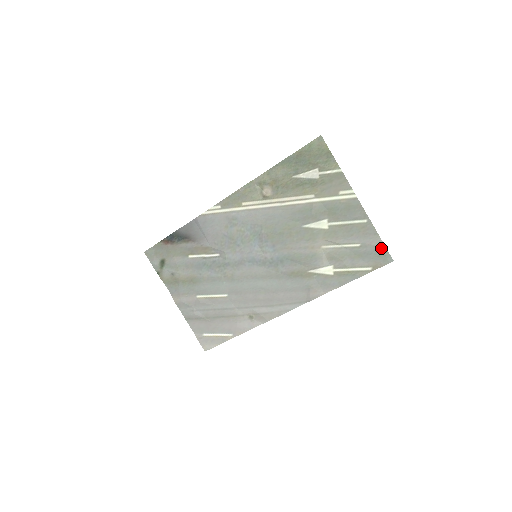
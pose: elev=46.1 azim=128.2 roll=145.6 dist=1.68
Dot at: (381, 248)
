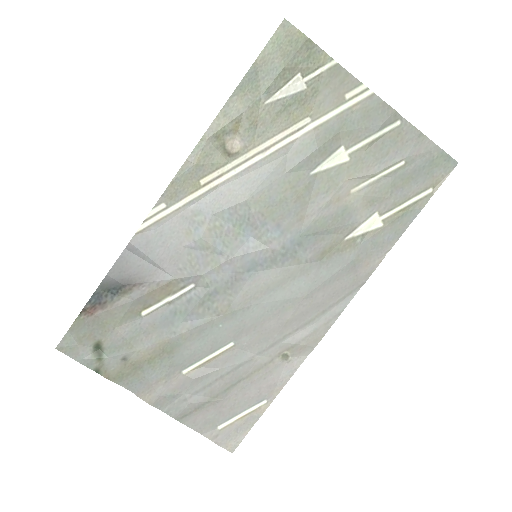
Dot at: (435, 152)
